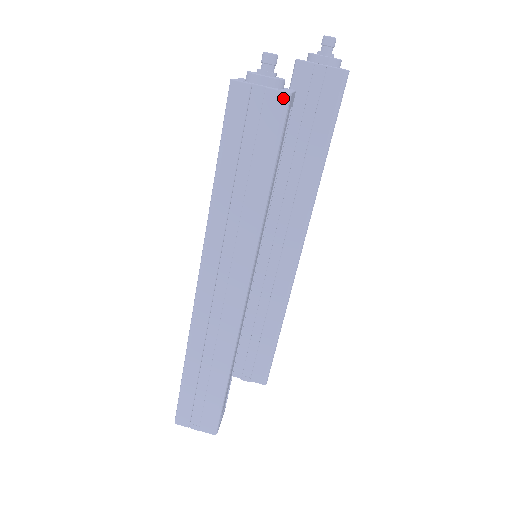
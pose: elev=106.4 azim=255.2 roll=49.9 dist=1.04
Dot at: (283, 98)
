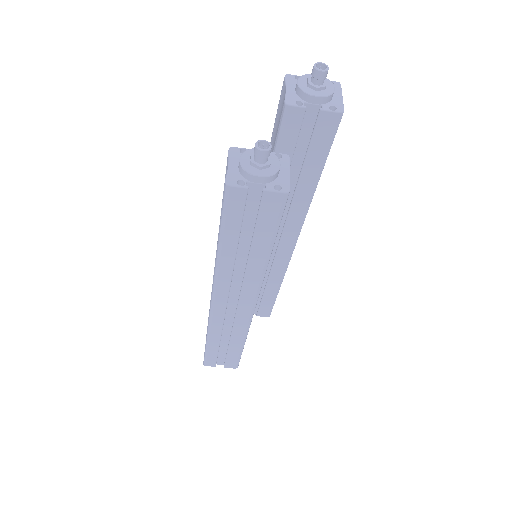
Dot at: (282, 197)
